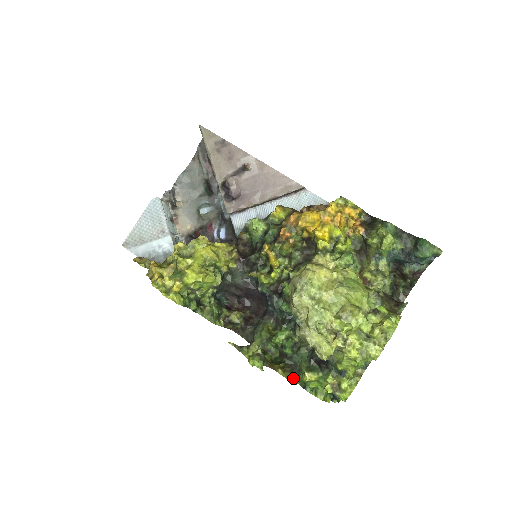
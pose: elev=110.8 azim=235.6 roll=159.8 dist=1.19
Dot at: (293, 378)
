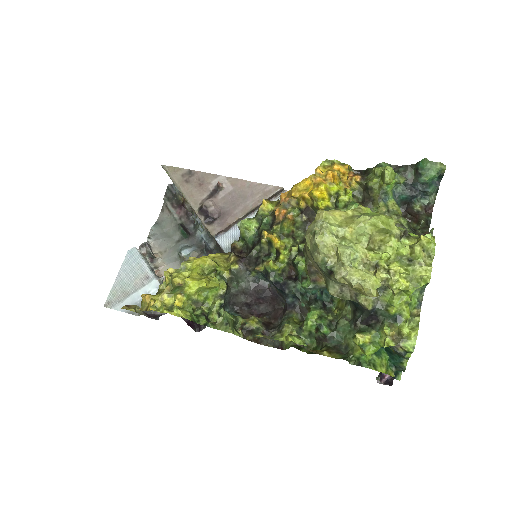
Dot at: (343, 357)
